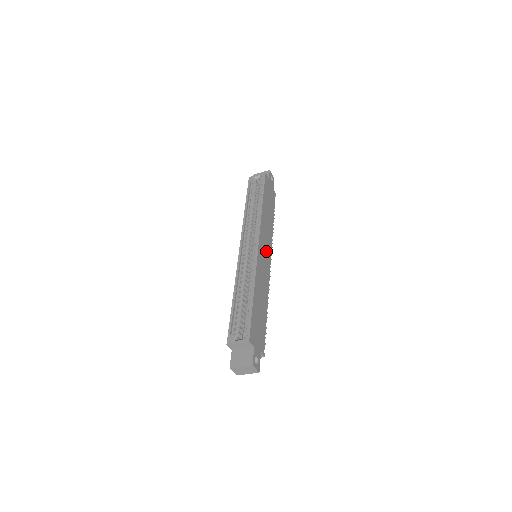
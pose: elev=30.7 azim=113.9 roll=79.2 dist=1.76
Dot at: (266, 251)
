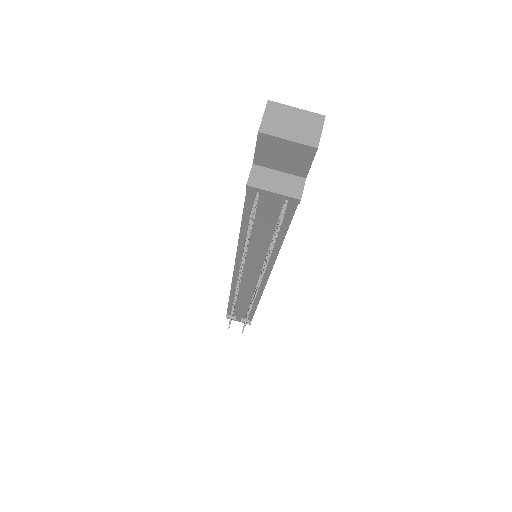
Dot at: occluded
